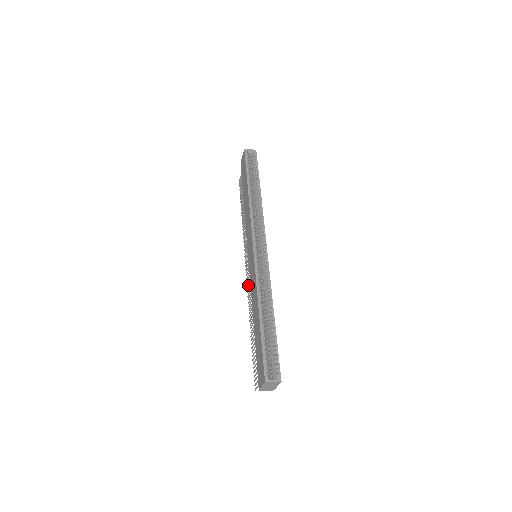
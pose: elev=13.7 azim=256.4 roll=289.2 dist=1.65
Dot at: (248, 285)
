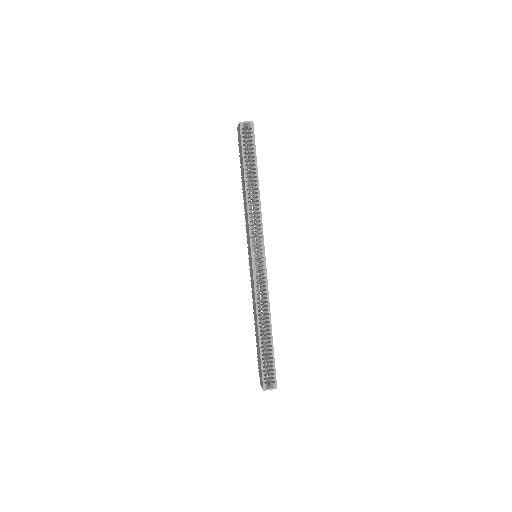
Dot at: (250, 276)
